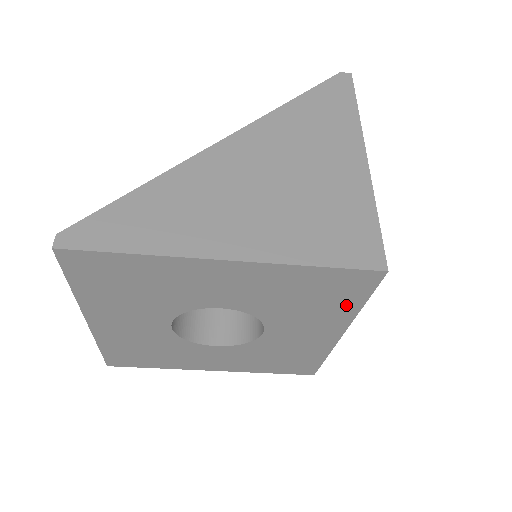
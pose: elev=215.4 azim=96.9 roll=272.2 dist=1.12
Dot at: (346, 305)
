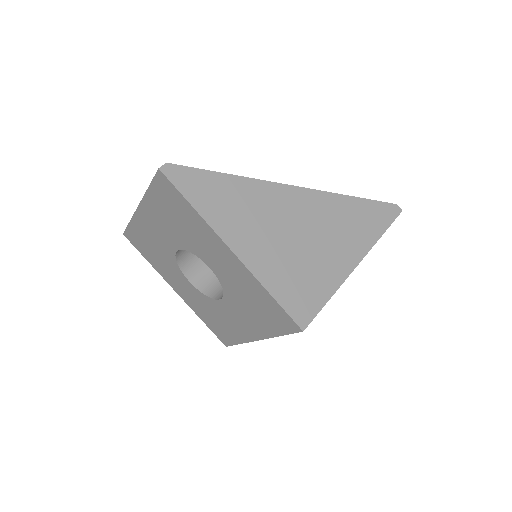
Dot at: (272, 327)
